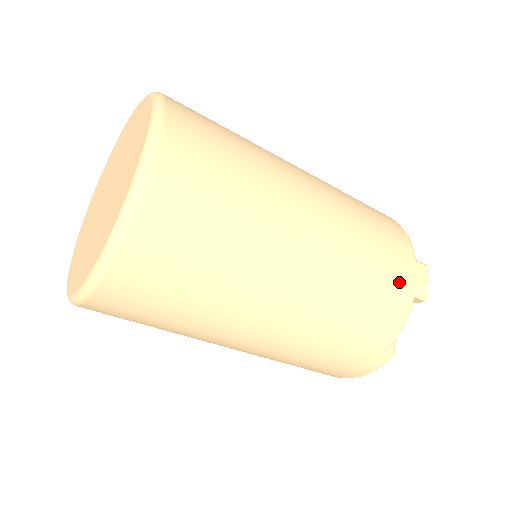
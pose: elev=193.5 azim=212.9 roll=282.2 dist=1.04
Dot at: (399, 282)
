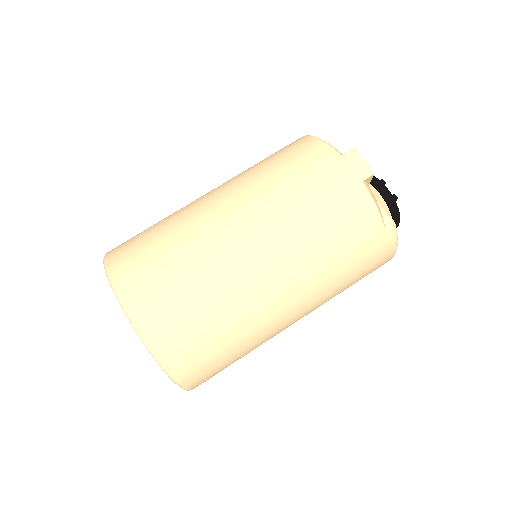
Dot at: (339, 188)
